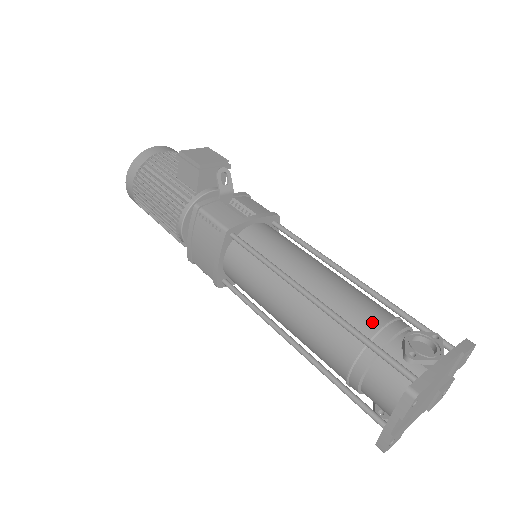
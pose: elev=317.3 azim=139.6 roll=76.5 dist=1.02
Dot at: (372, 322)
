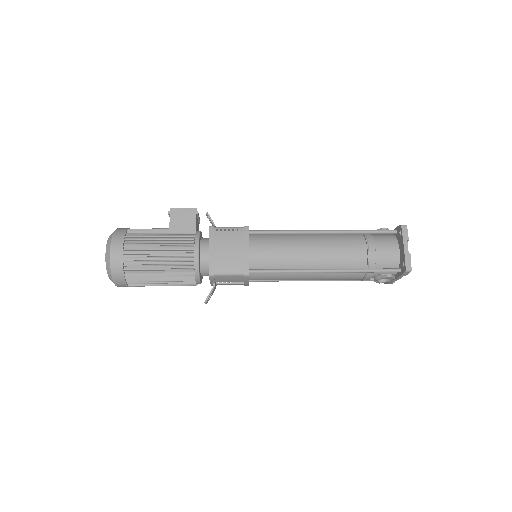
Dot at: occluded
